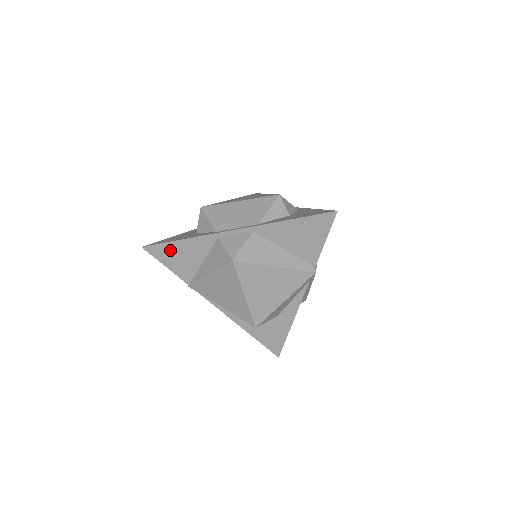
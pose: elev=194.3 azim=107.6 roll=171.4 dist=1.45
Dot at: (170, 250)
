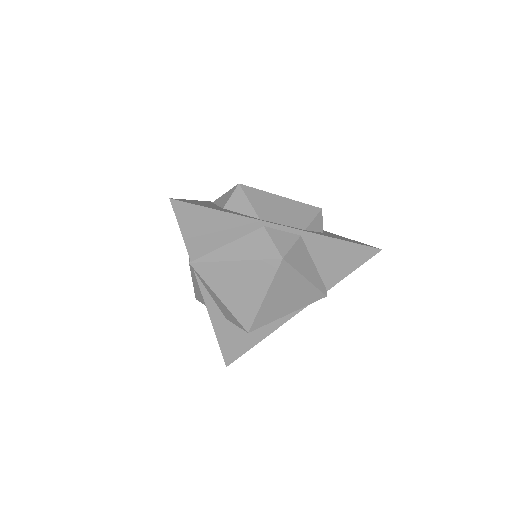
Dot at: (201, 216)
